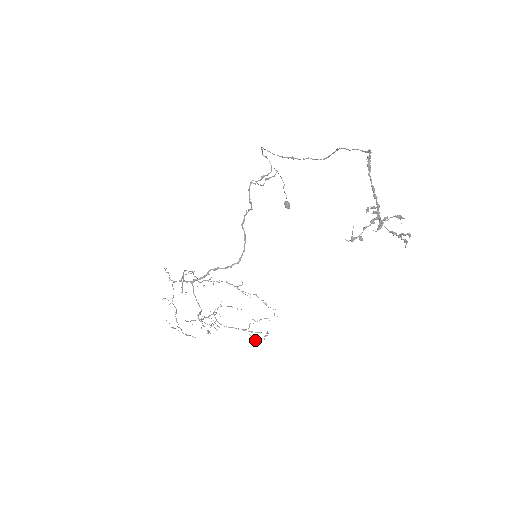
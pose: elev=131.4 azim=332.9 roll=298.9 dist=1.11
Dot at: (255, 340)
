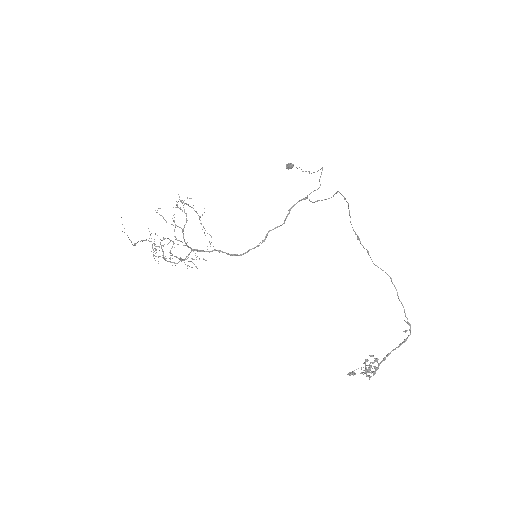
Dot at: occluded
